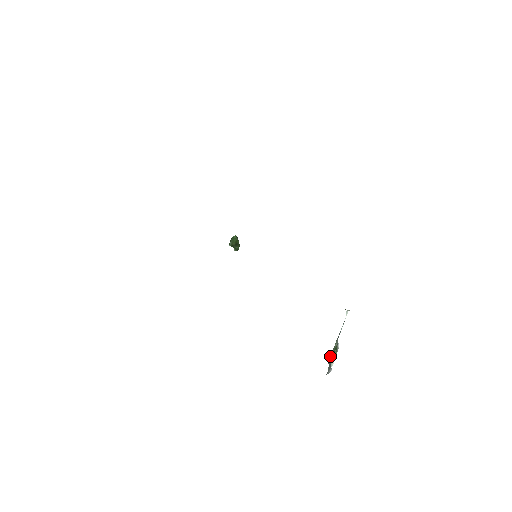
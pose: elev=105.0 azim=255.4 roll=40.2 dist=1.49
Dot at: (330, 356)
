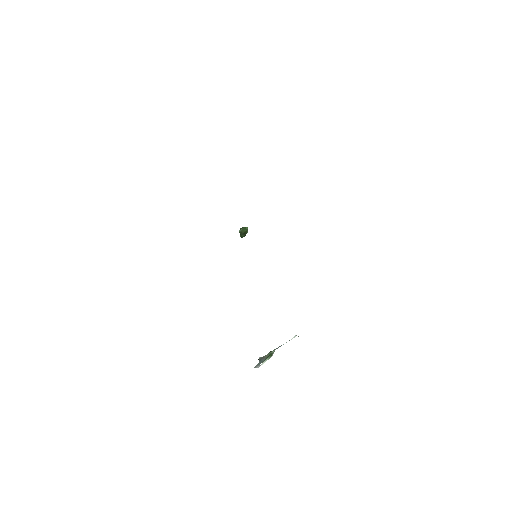
Dot at: (263, 356)
